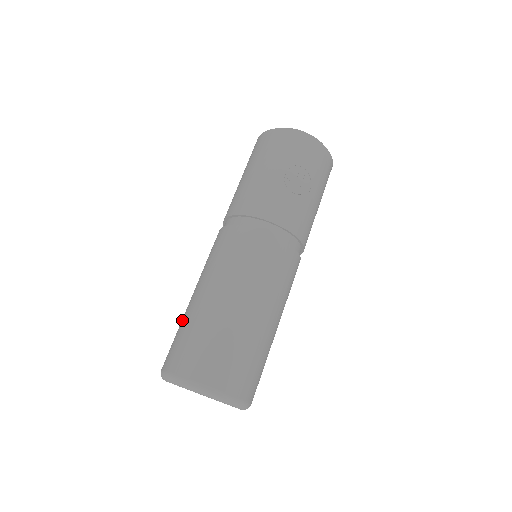
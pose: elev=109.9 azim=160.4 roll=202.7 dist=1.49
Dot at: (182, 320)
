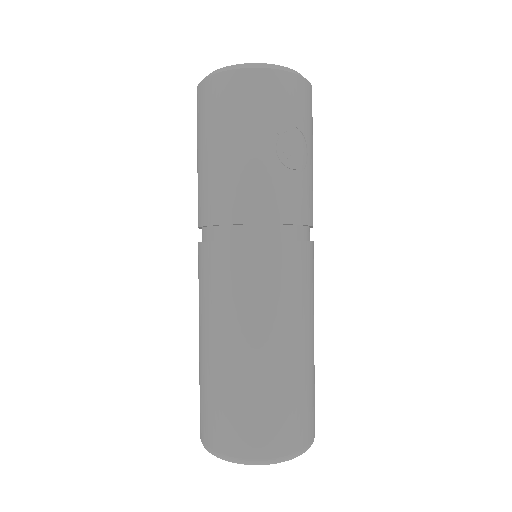
Dot at: (206, 380)
